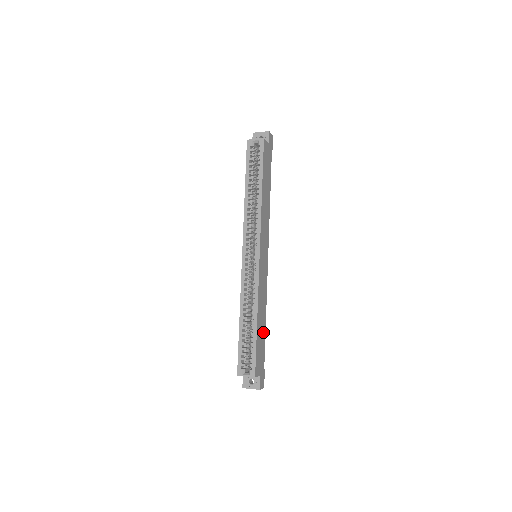
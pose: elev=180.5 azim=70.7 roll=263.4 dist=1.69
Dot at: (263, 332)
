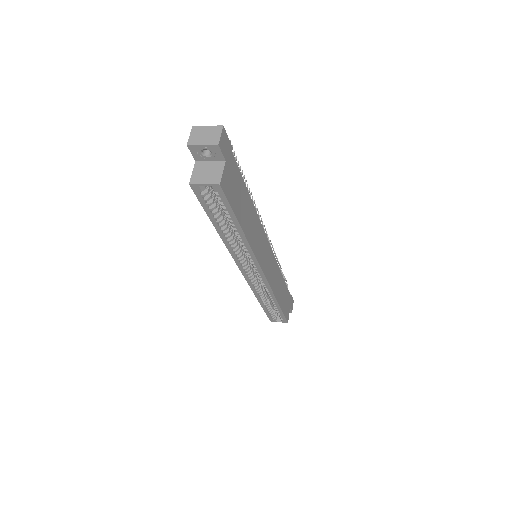
Dot at: (284, 288)
